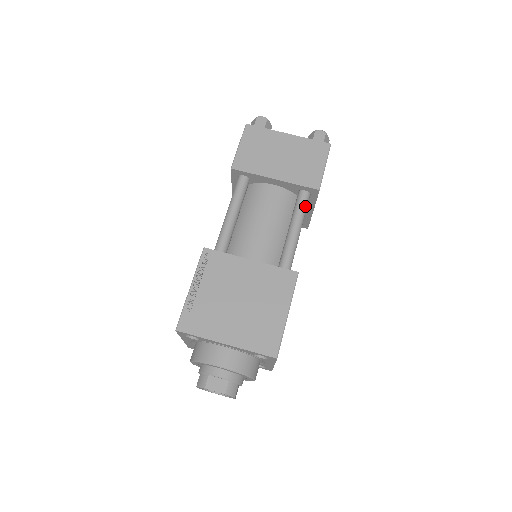
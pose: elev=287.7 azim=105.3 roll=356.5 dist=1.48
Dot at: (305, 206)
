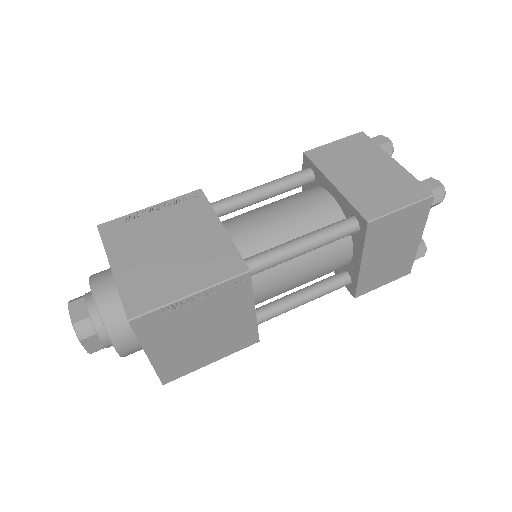
Dot at: (339, 231)
